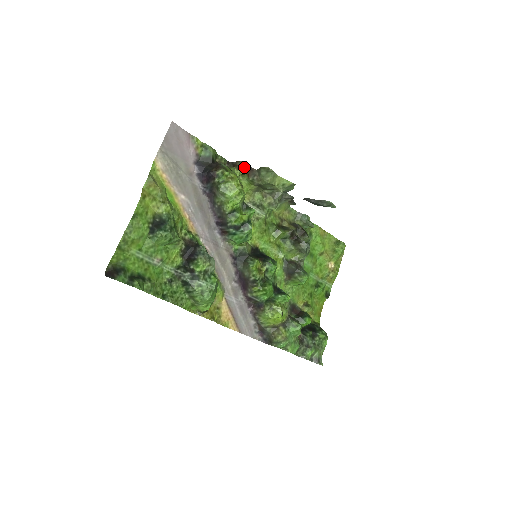
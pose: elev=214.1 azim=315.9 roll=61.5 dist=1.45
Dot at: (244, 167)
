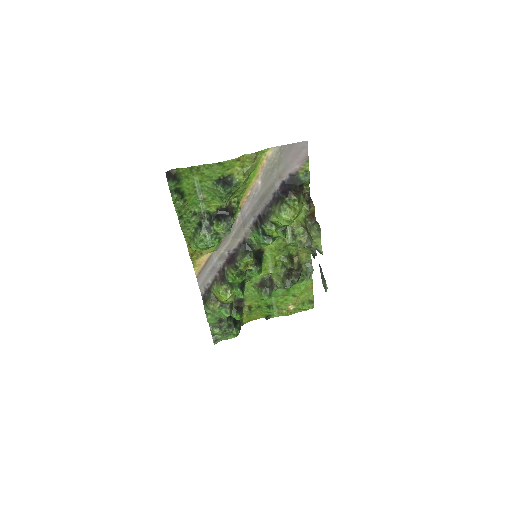
Dot at: (311, 210)
